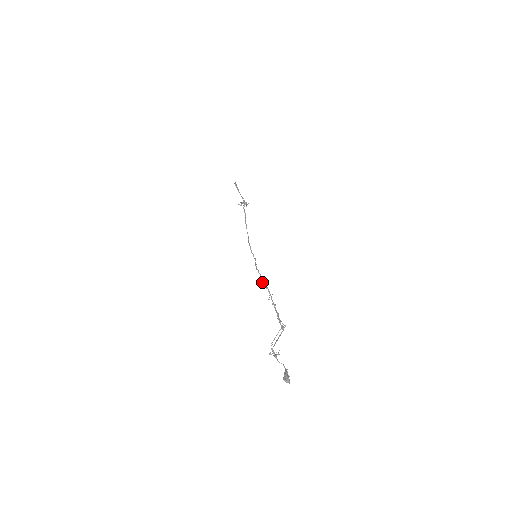
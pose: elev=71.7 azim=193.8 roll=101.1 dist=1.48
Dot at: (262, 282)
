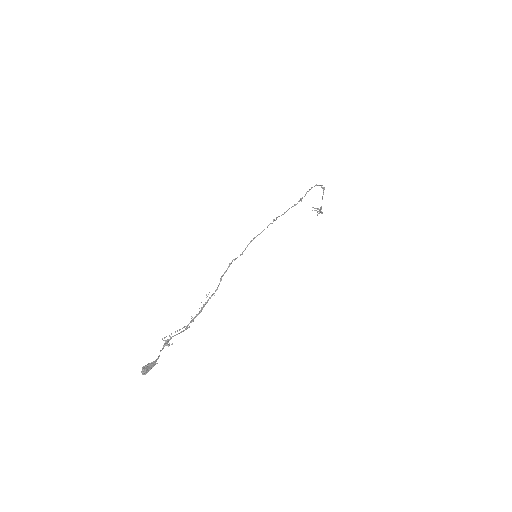
Dot at: (221, 278)
